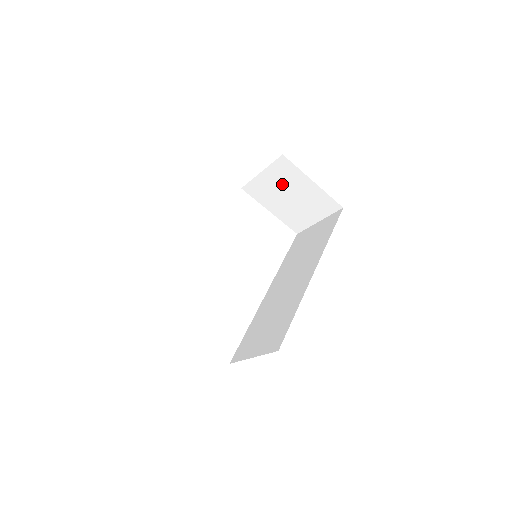
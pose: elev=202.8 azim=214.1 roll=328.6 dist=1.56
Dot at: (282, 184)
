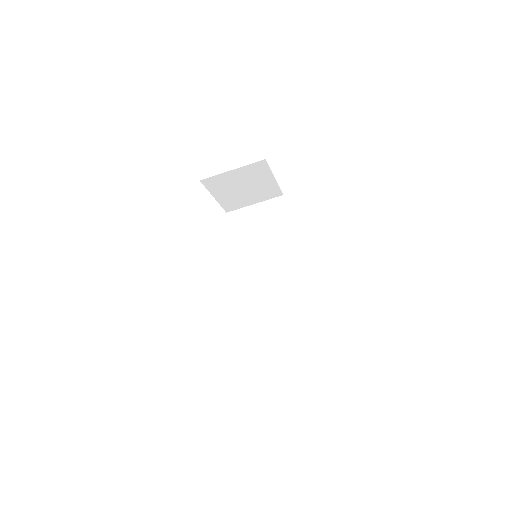
Dot at: (245, 179)
